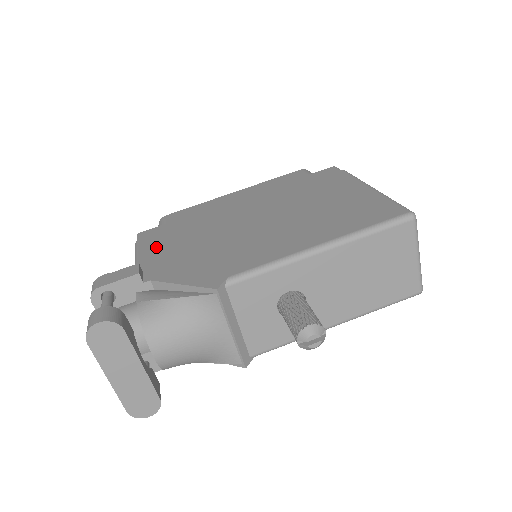
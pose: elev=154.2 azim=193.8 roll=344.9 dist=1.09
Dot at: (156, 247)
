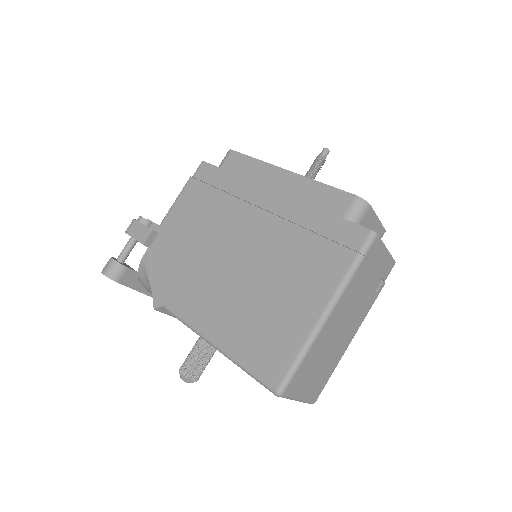
Dot at: (185, 206)
